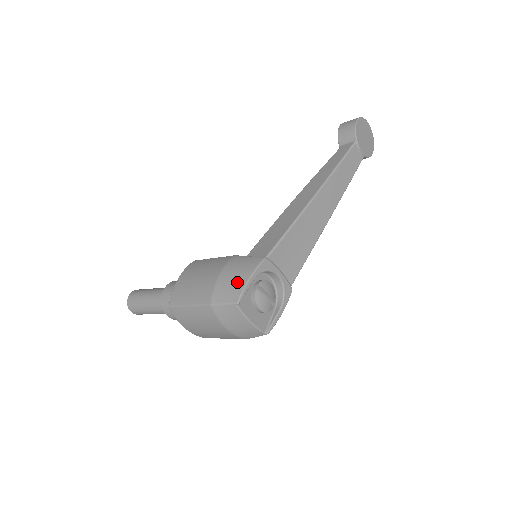
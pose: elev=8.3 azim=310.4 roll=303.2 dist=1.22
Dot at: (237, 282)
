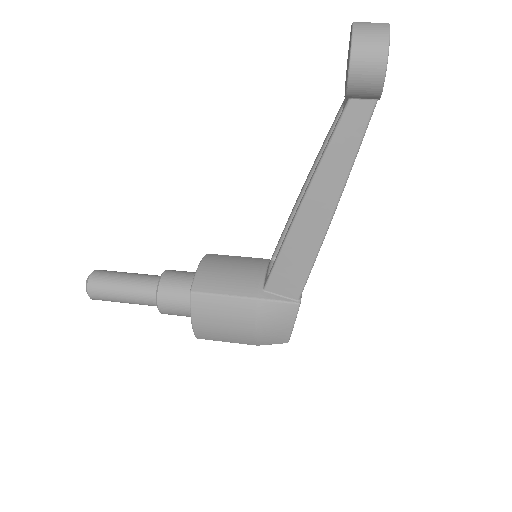
Dot at: (281, 332)
